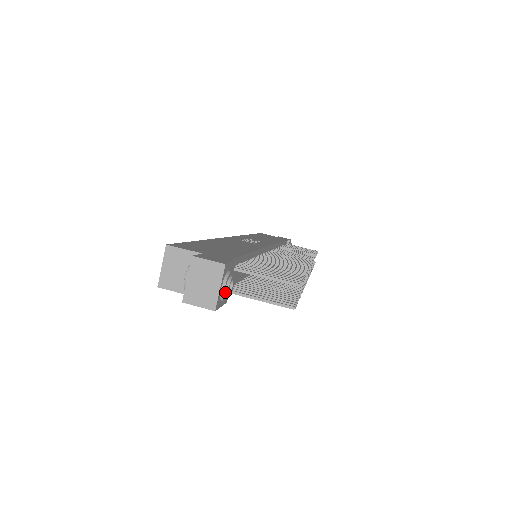
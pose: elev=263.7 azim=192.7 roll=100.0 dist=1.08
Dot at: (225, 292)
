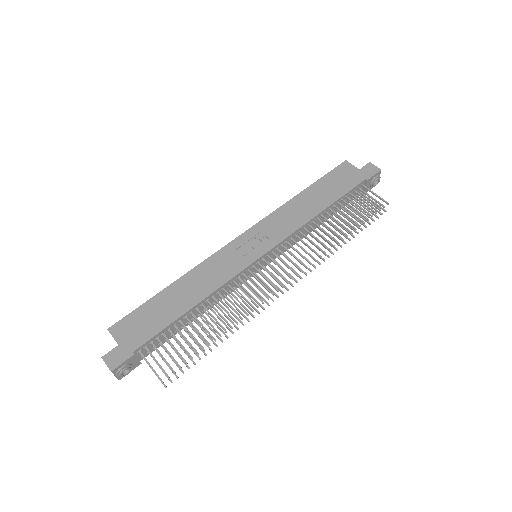
Dot at: (121, 376)
